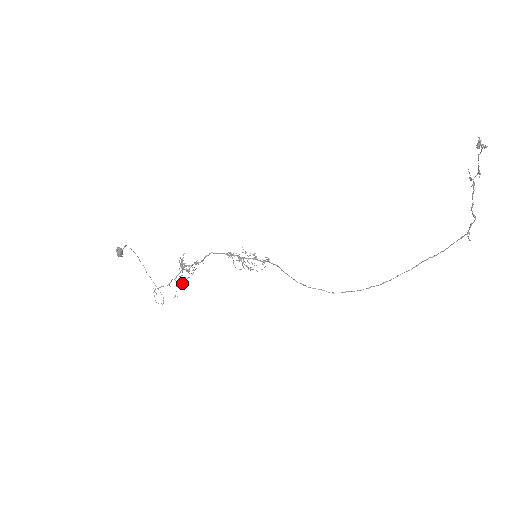
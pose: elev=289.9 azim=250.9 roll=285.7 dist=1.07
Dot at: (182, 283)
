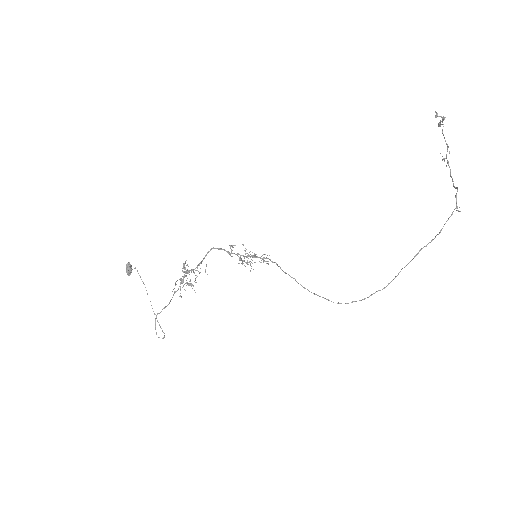
Dot at: (182, 283)
